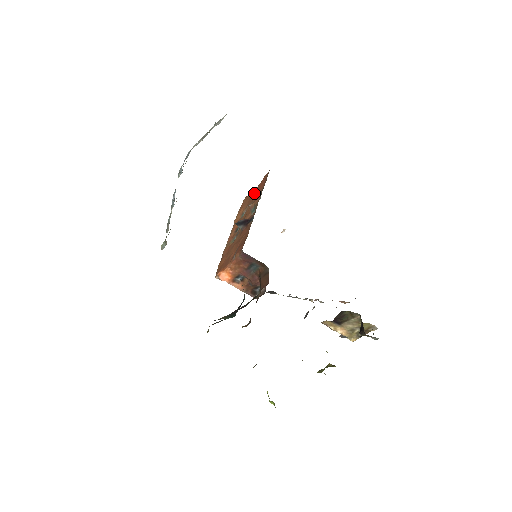
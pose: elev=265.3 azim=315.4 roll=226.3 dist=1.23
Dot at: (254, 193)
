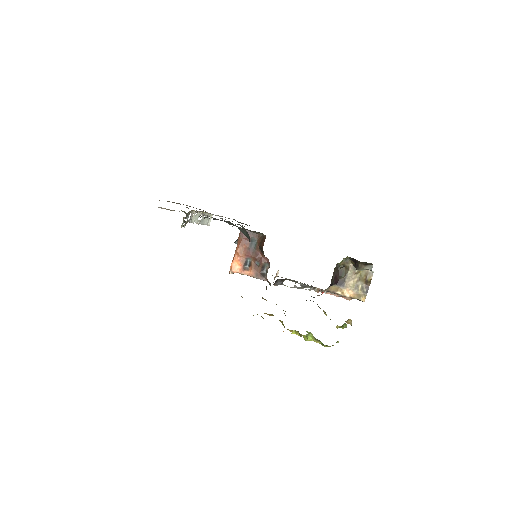
Dot at: occluded
